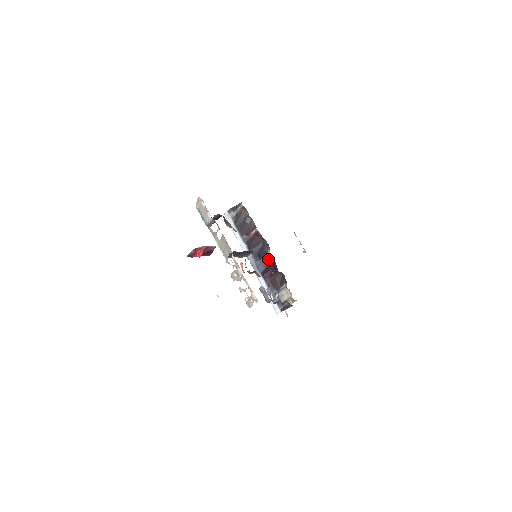
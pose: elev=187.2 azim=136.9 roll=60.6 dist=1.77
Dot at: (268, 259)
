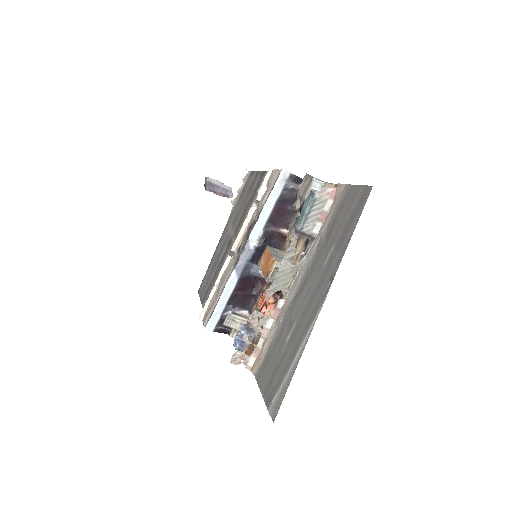
Dot at: occluded
